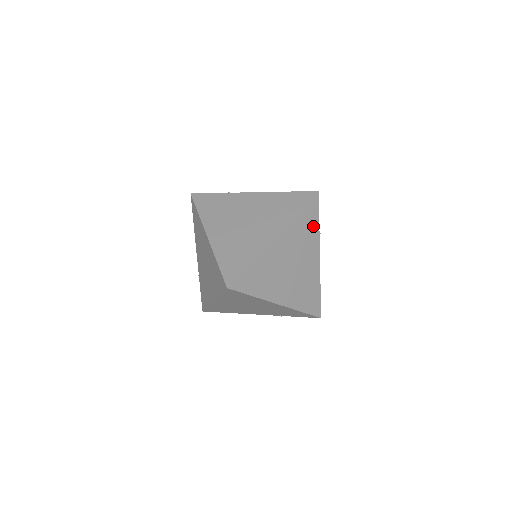
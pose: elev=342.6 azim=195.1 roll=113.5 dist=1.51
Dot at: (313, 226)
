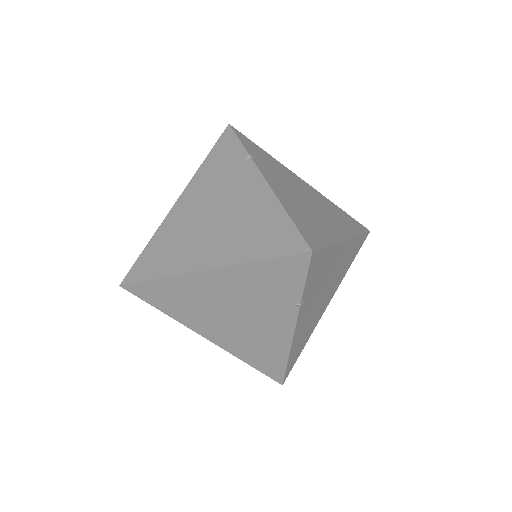
Dot at: (288, 290)
